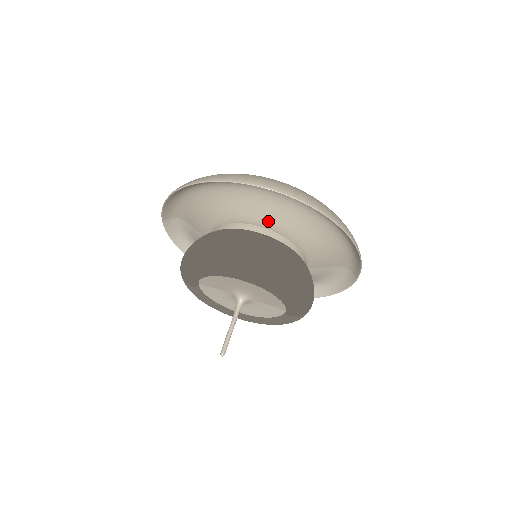
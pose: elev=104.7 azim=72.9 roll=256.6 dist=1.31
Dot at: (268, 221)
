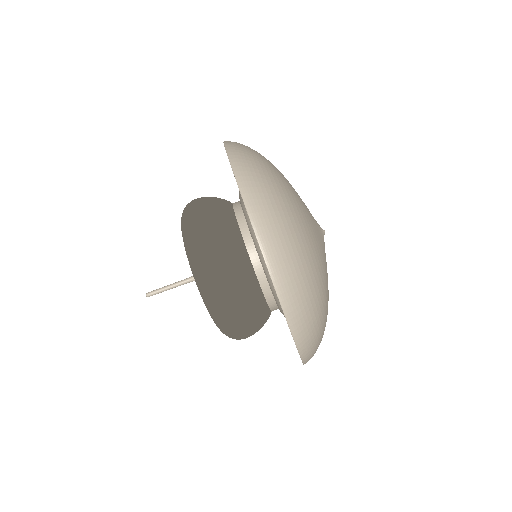
Dot at: (259, 248)
